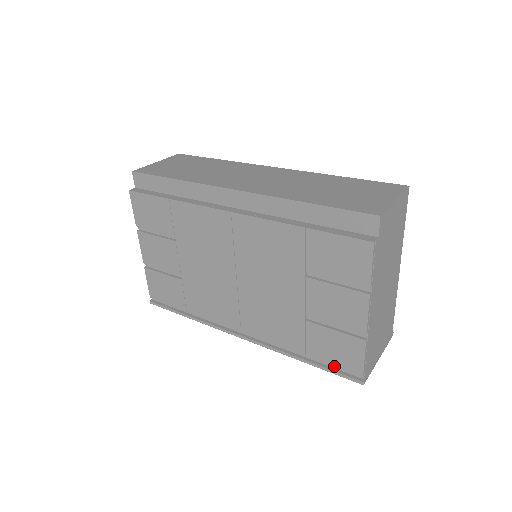
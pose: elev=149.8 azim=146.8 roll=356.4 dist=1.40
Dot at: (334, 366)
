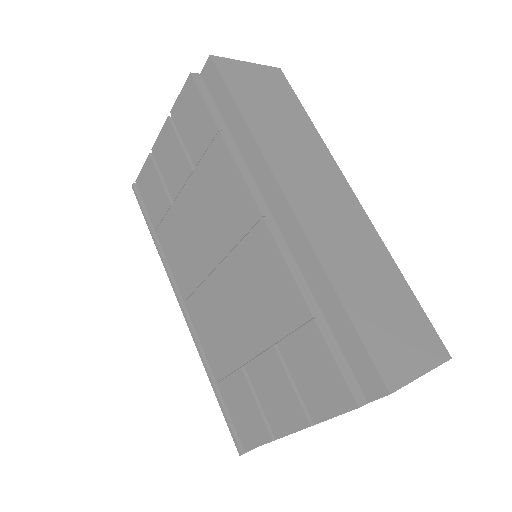
Dot at: (232, 416)
